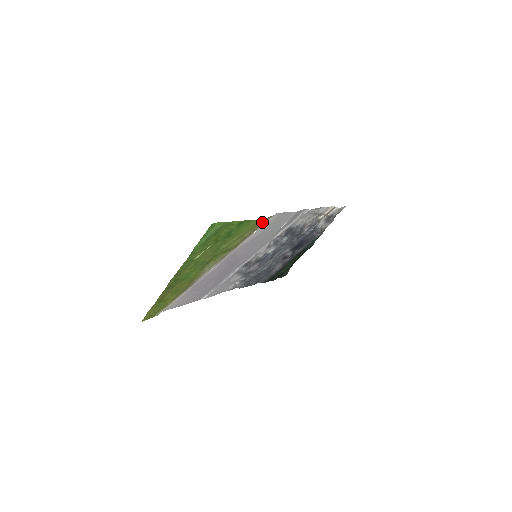
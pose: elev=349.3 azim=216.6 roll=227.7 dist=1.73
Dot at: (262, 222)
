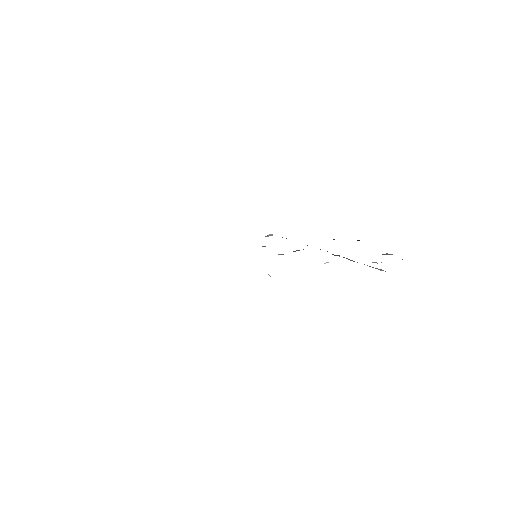
Dot at: occluded
